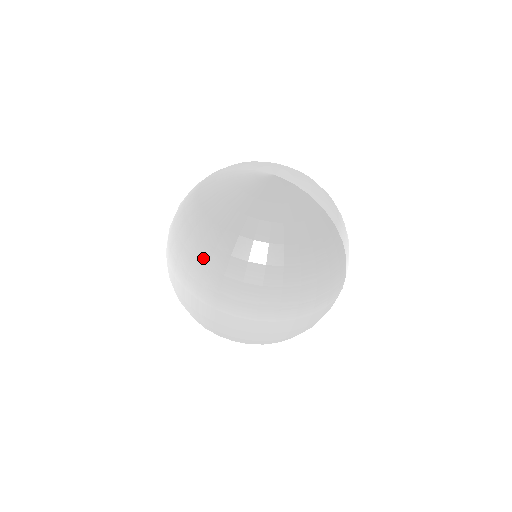
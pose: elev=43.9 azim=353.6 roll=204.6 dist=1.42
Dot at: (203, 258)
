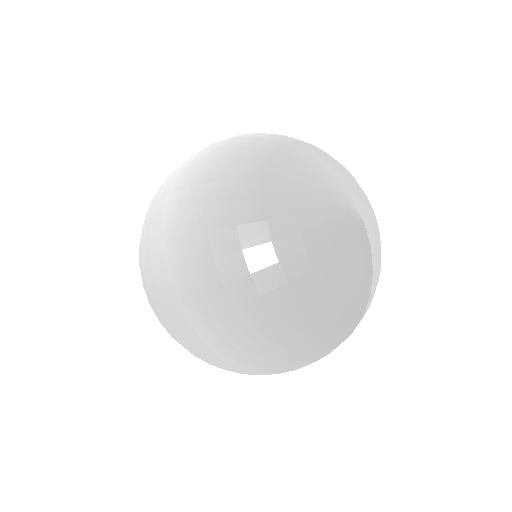
Dot at: (217, 244)
